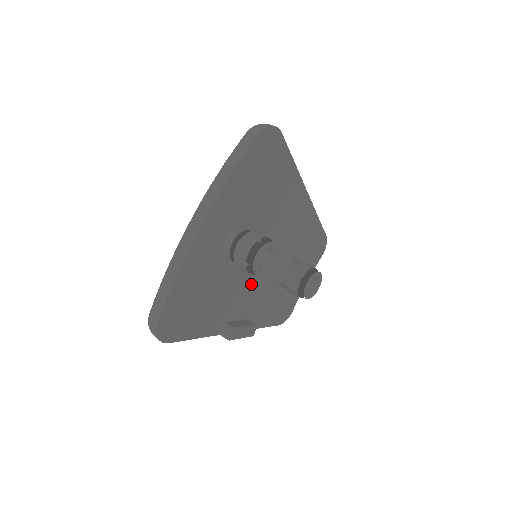
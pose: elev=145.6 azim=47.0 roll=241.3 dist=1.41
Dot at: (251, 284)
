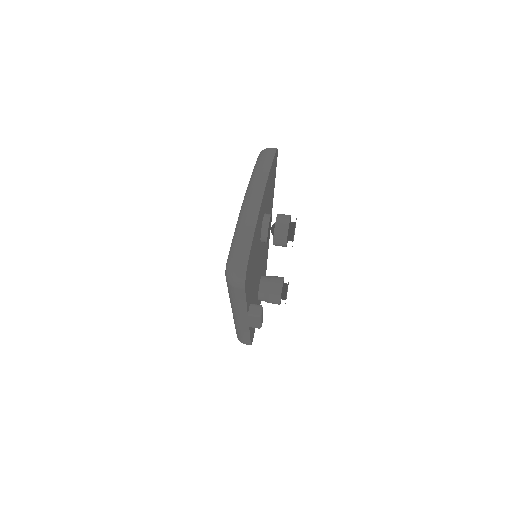
Dot at: (257, 278)
